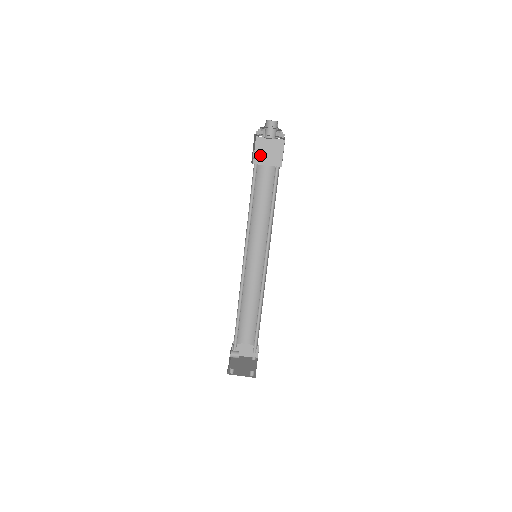
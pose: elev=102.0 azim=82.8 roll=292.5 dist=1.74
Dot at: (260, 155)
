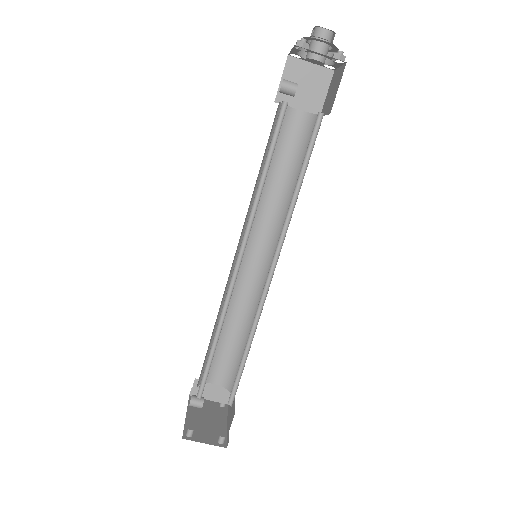
Dot at: (294, 87)
